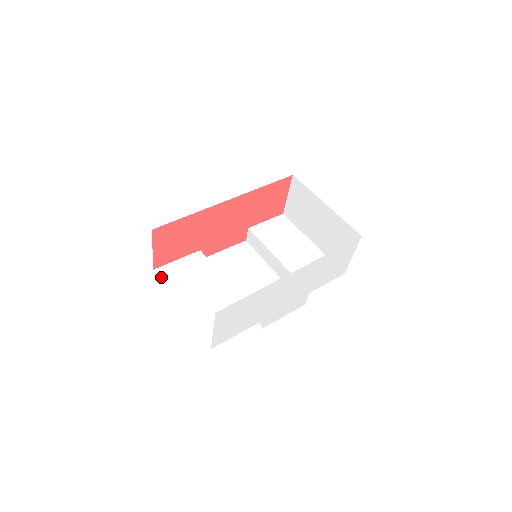
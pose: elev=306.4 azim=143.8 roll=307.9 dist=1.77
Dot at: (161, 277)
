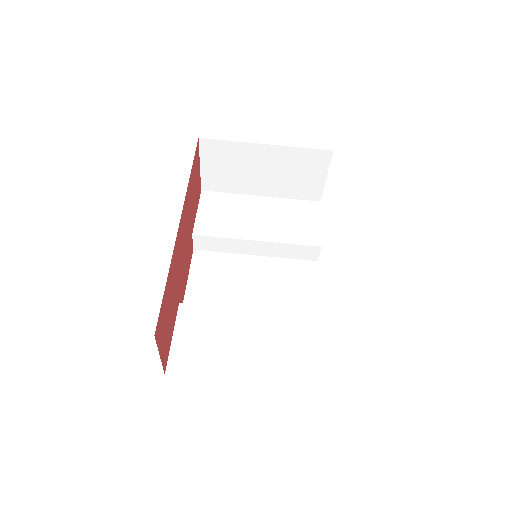
Dot at: (184, 373)
